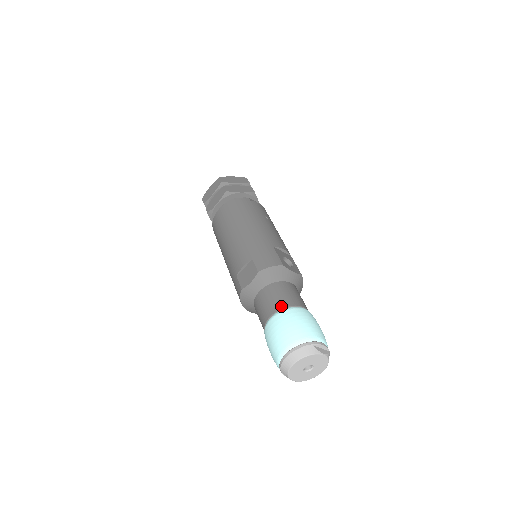
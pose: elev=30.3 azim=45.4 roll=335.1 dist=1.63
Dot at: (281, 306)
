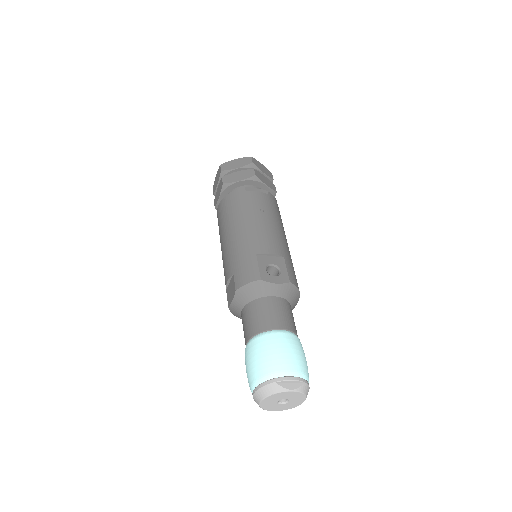
Dot at: (255, 331)
